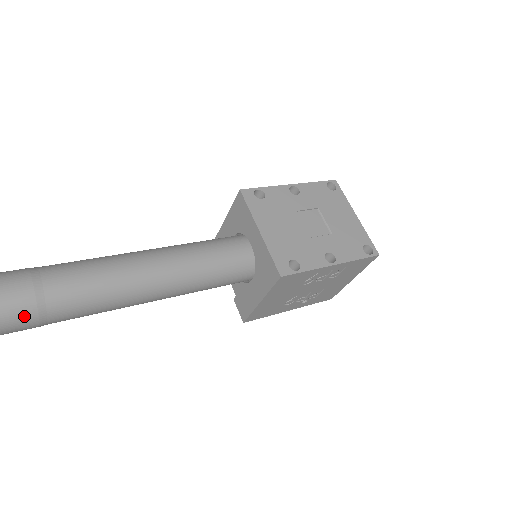
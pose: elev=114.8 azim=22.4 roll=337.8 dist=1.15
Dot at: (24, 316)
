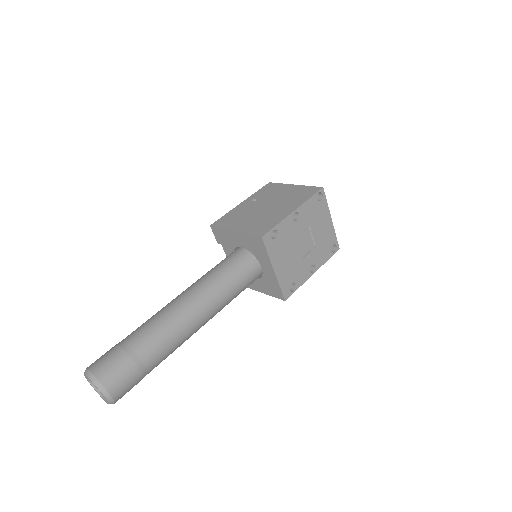
Dot at: occluded
